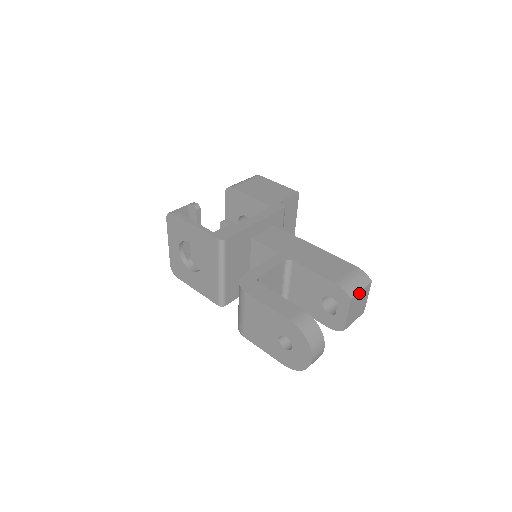
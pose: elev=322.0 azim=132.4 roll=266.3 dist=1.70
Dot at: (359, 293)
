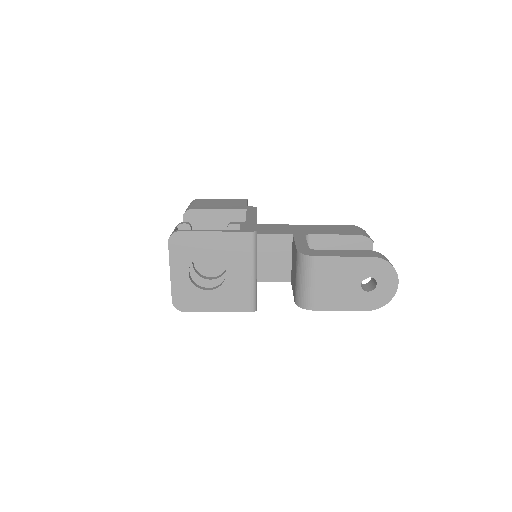
Dot at: occluded
